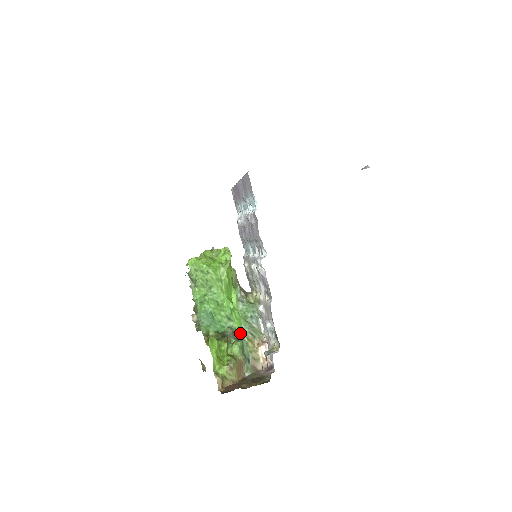
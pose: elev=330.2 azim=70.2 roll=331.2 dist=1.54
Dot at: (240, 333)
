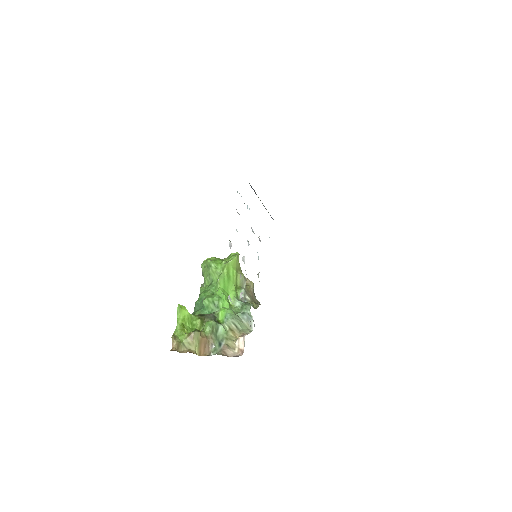
Dot at: (223, 320)
